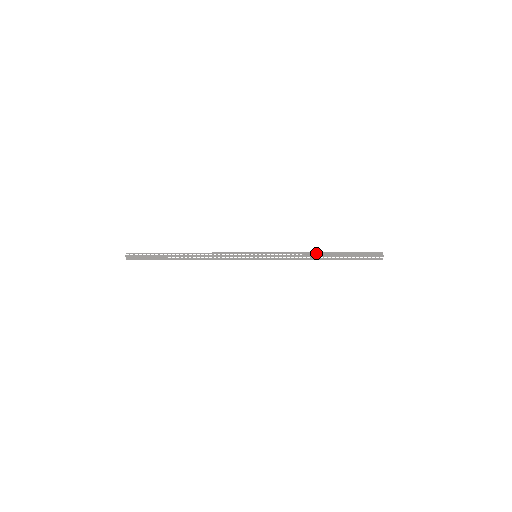
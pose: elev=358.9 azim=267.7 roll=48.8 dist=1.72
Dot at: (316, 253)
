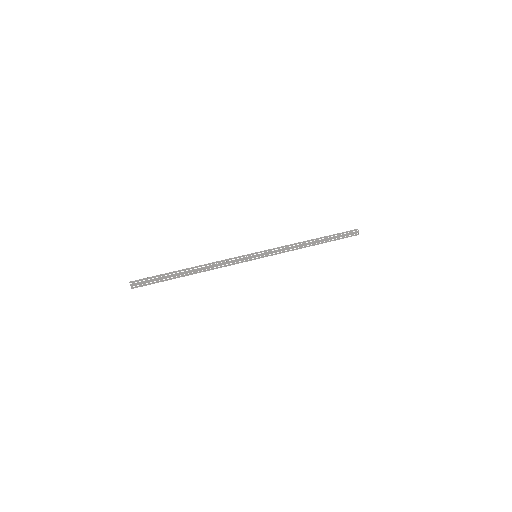
Dot at: (306, 241)
